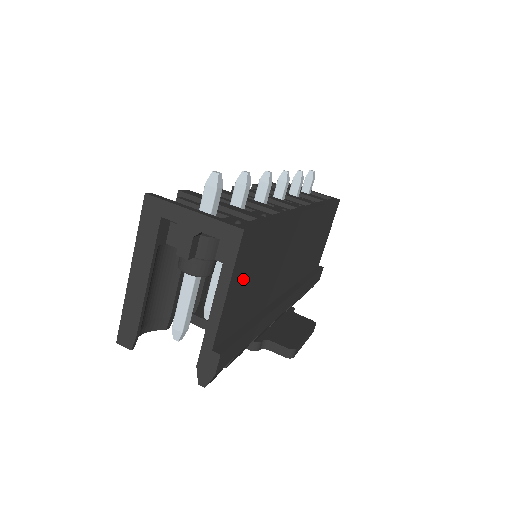
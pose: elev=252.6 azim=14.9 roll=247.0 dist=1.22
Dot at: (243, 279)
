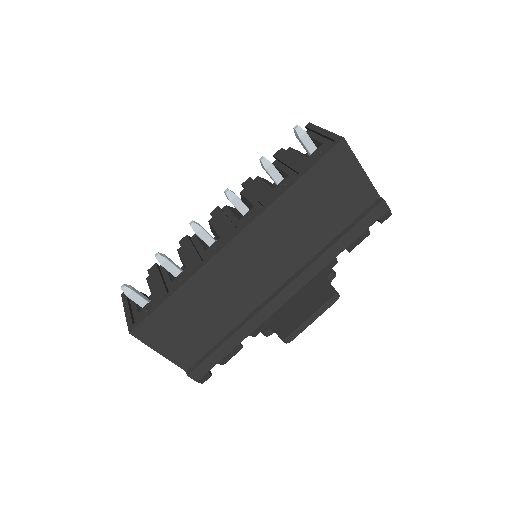
Dot at: (173, 337)
